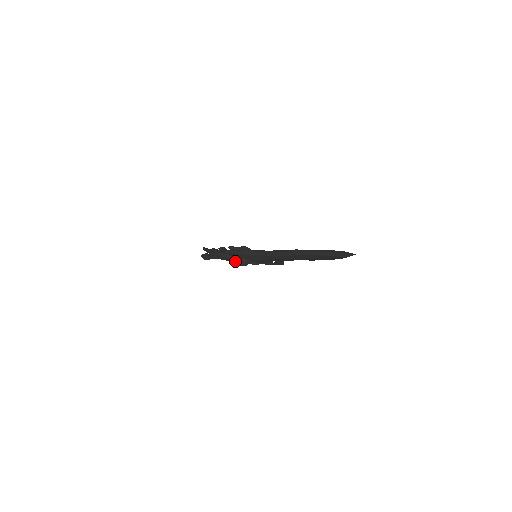
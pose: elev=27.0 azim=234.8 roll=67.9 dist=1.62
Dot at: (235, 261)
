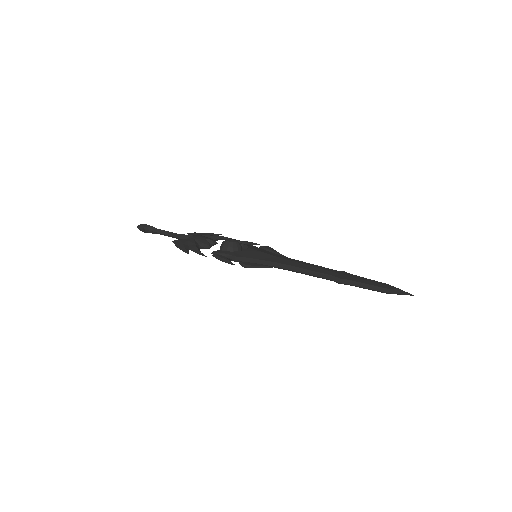
Dot at: occluded
